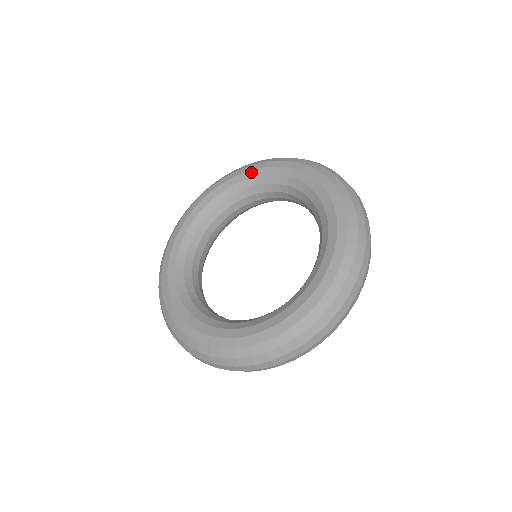
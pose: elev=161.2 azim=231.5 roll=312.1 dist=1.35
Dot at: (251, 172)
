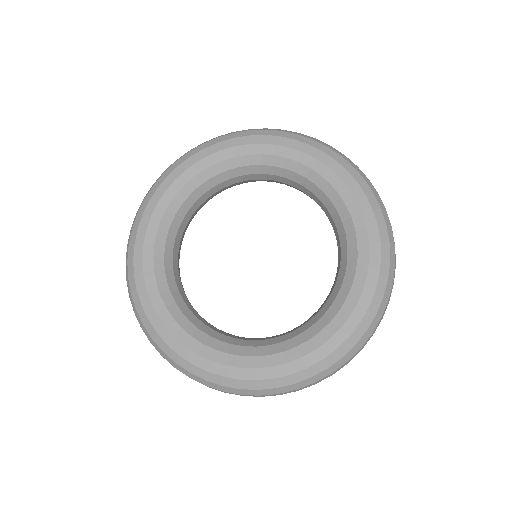
Dot at: (286, 150)
